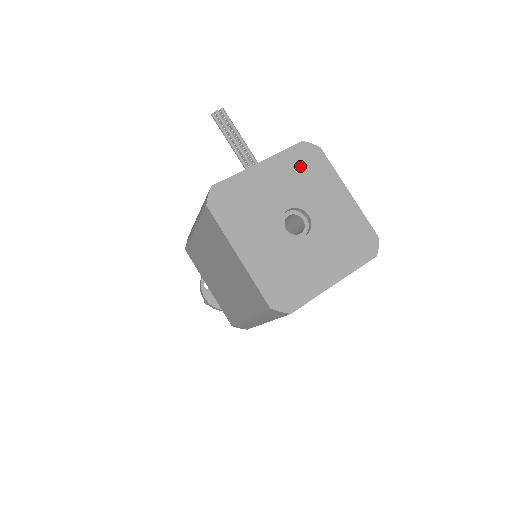
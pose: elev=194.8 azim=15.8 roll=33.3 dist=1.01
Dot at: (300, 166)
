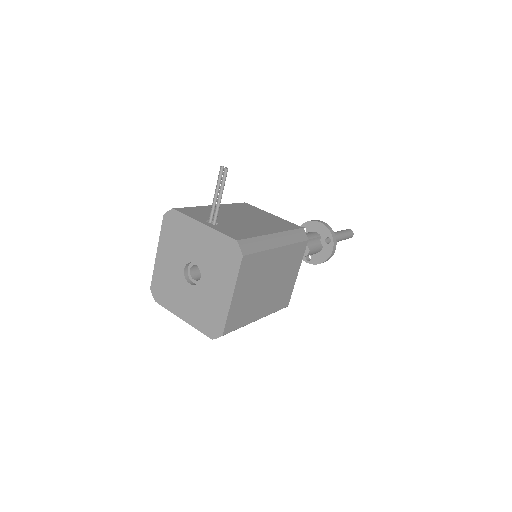
Dot at: (221, 251)
